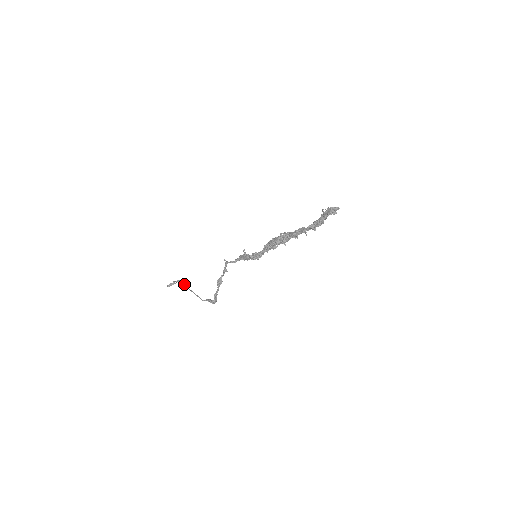
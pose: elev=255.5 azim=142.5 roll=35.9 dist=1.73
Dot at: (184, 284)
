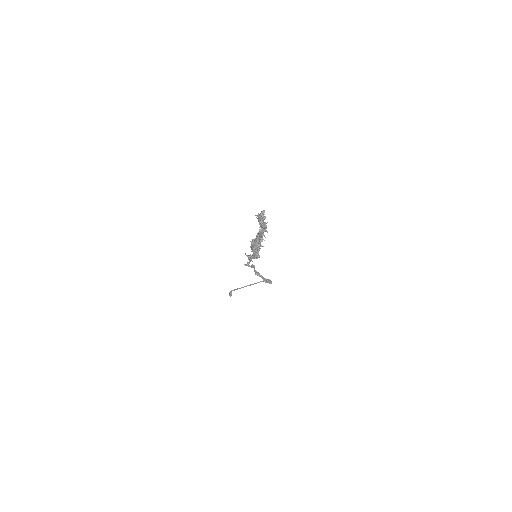
Dot at: (238, 288)
